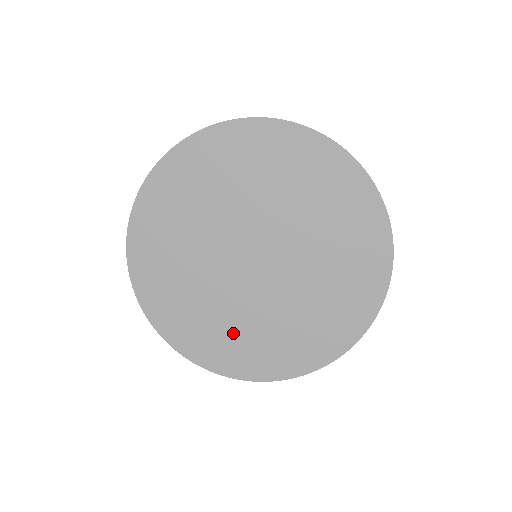
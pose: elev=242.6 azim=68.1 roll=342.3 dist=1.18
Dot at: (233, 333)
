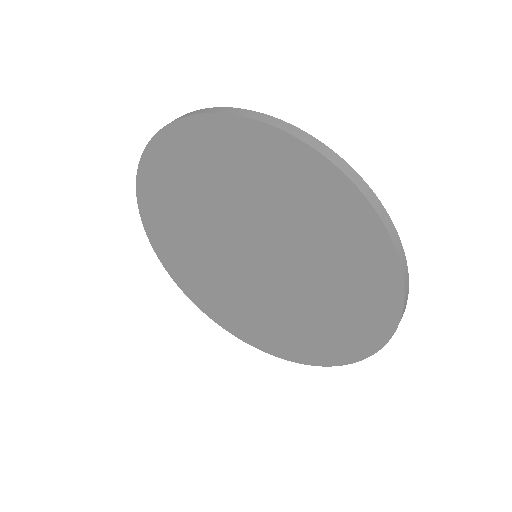
Dot at: (278, 327)
